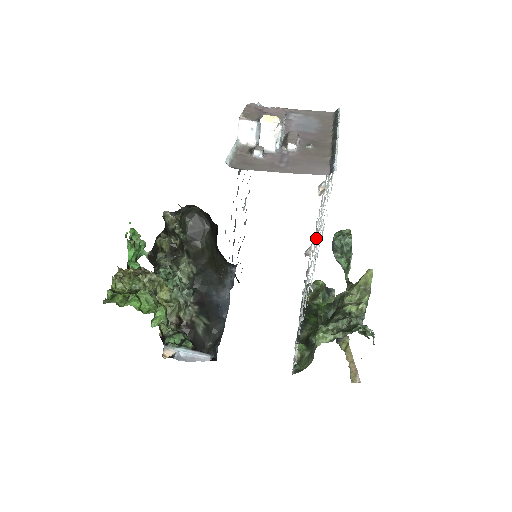
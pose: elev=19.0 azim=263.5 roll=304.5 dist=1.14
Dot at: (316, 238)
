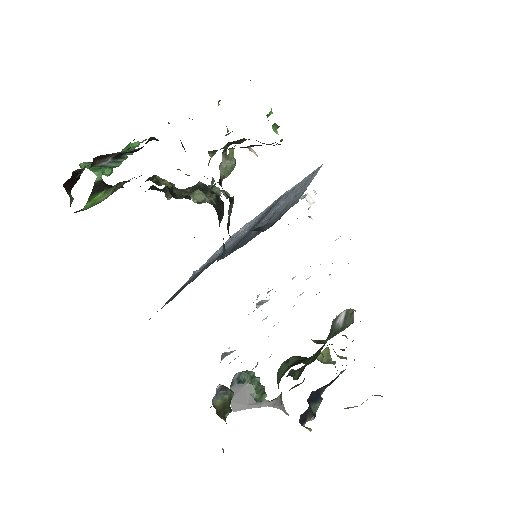
Dot at: occluded
